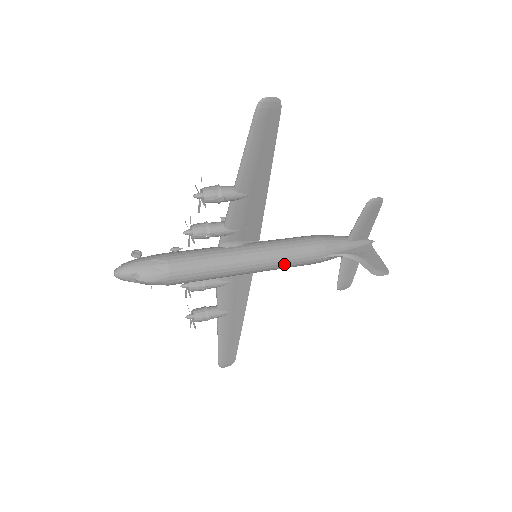
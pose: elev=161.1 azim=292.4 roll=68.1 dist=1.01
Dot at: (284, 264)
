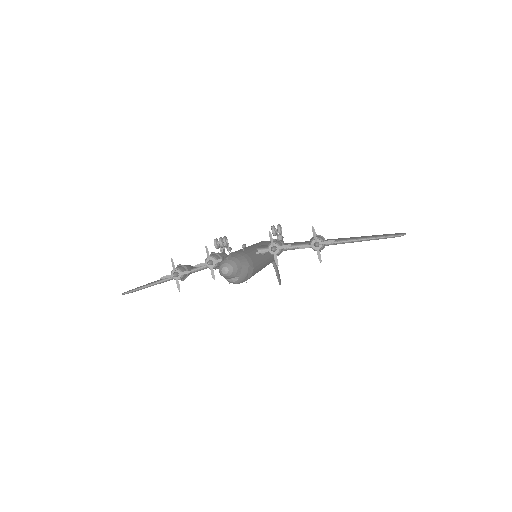
Dot at: occluded
